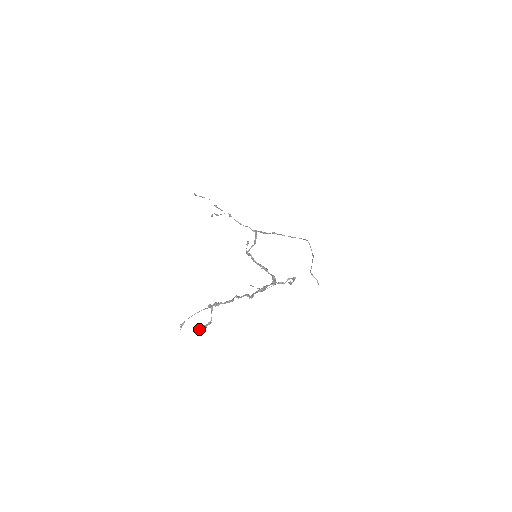
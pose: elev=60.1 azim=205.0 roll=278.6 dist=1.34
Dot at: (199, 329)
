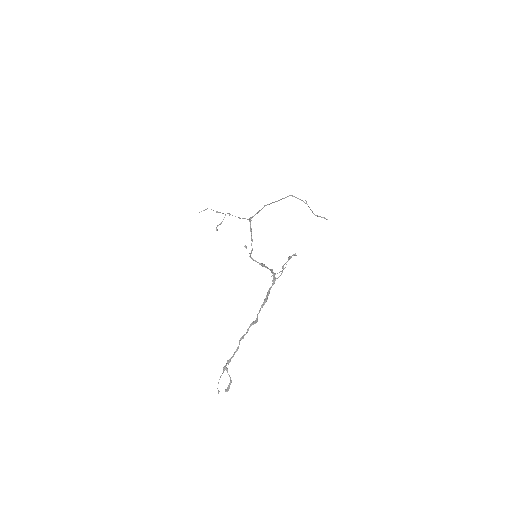
Dot at: occluded
